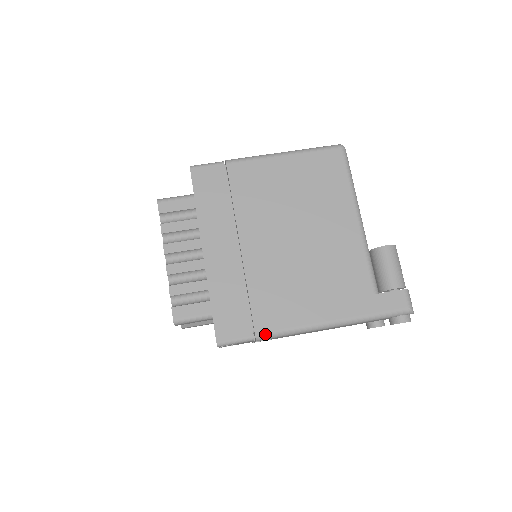
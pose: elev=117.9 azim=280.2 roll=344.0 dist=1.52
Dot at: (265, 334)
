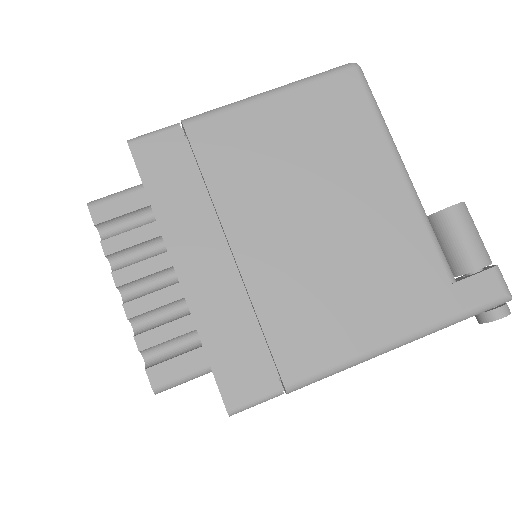
Dot at: (299, 382)
